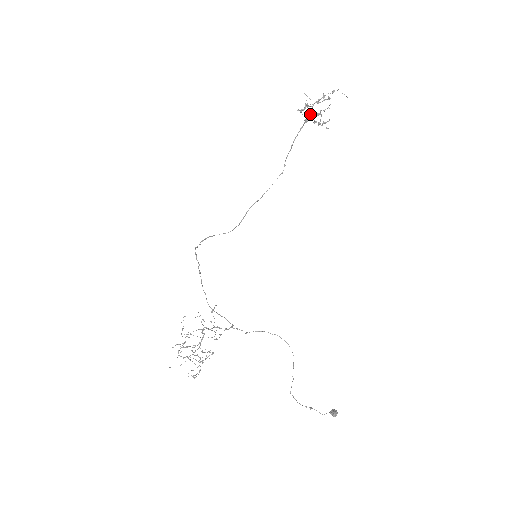
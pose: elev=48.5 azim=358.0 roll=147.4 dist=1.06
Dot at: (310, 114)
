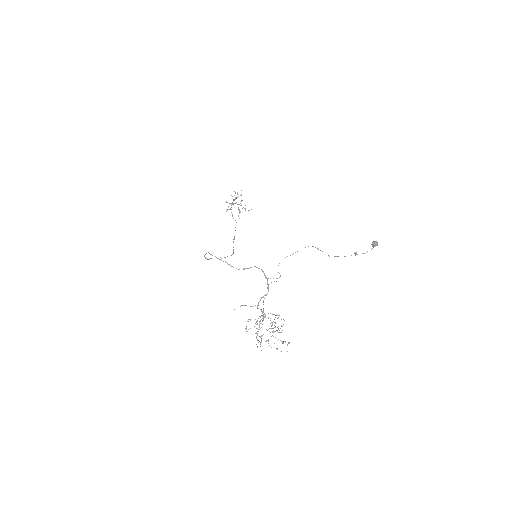
Dot at: occluded
